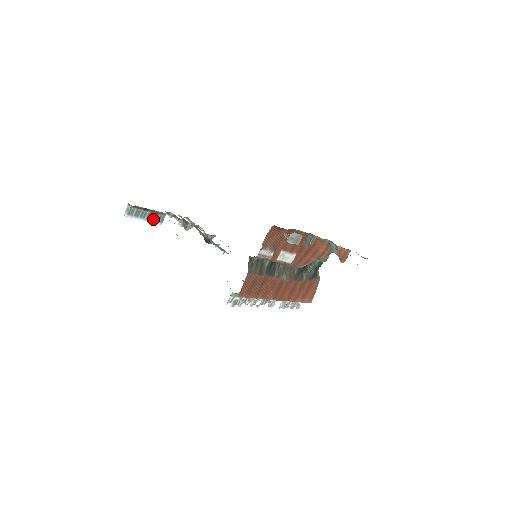
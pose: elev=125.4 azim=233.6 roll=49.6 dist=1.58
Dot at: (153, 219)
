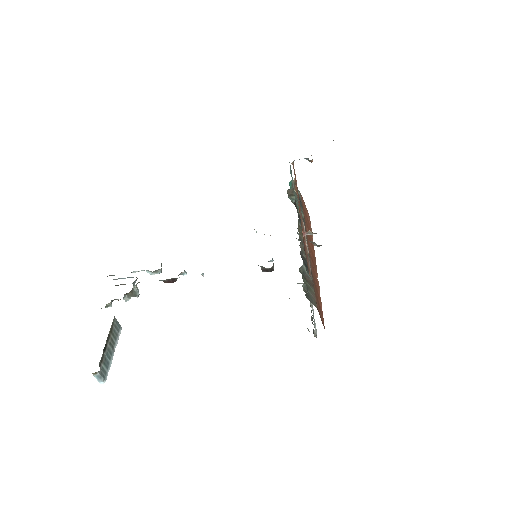
Dot at: (115, 339)
